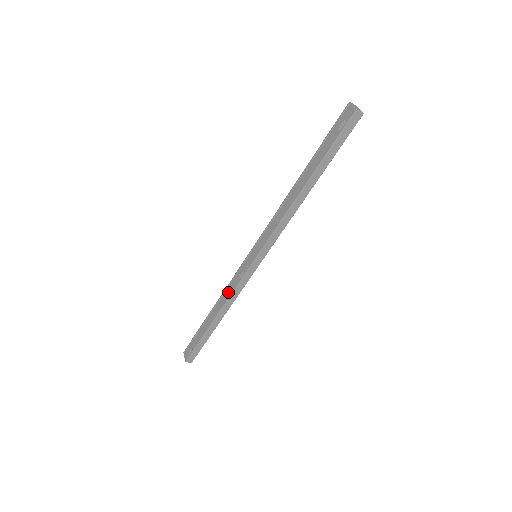
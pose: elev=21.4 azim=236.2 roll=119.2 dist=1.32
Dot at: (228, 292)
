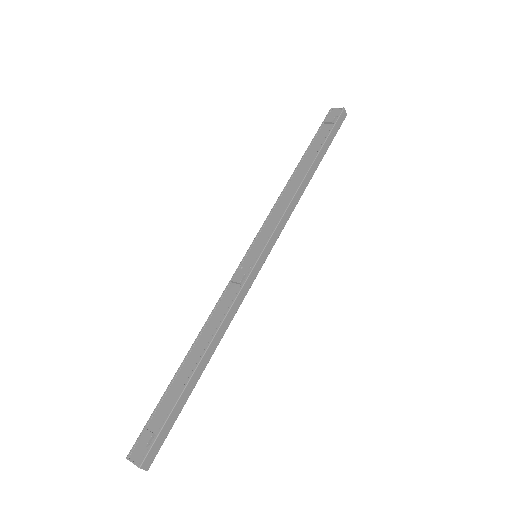
Dot at: (220, 311)
